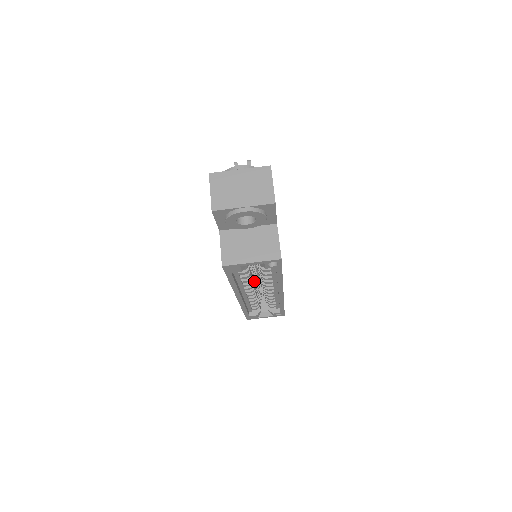
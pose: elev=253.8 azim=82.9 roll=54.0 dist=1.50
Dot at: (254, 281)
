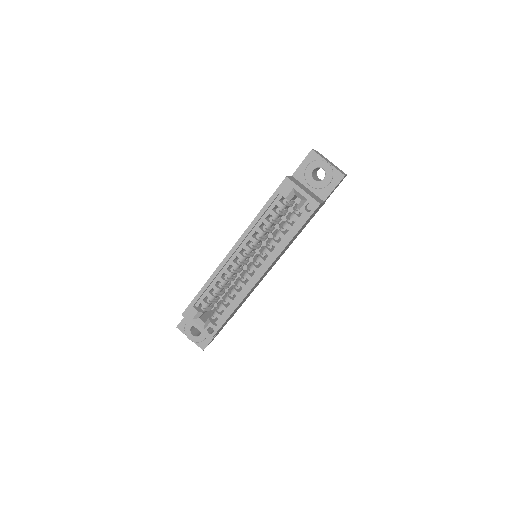
Dot at: (251, 252)
